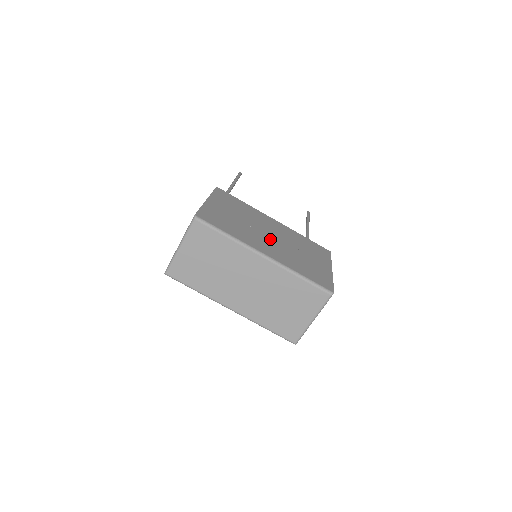
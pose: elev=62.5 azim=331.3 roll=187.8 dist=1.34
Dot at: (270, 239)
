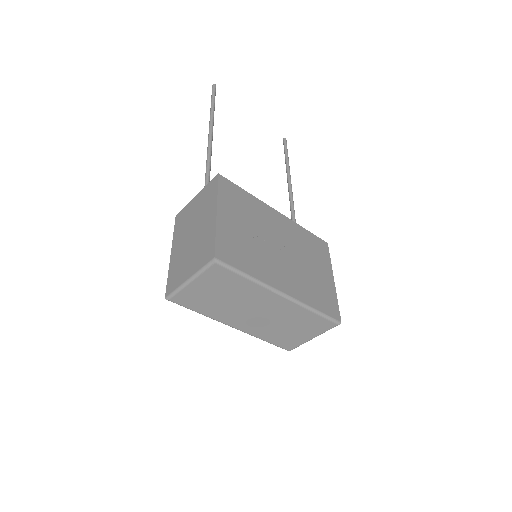
Dot at: (282, 258)
